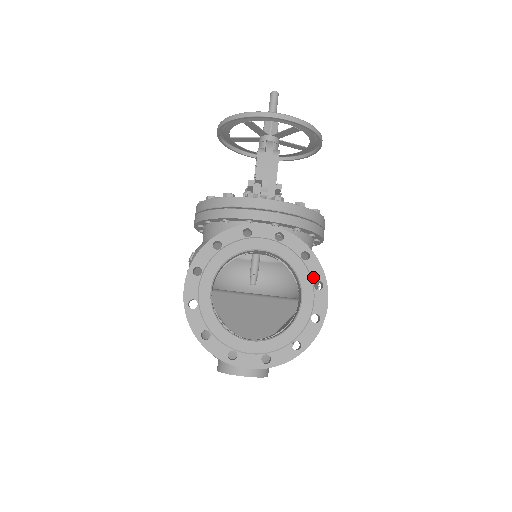
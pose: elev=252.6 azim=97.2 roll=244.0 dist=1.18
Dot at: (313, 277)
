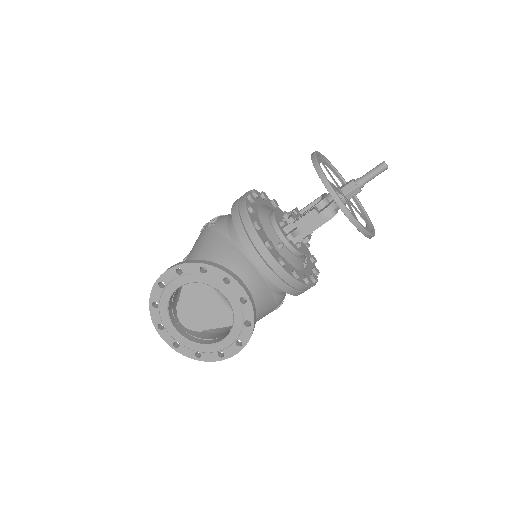
Dot at: (240, 337)
